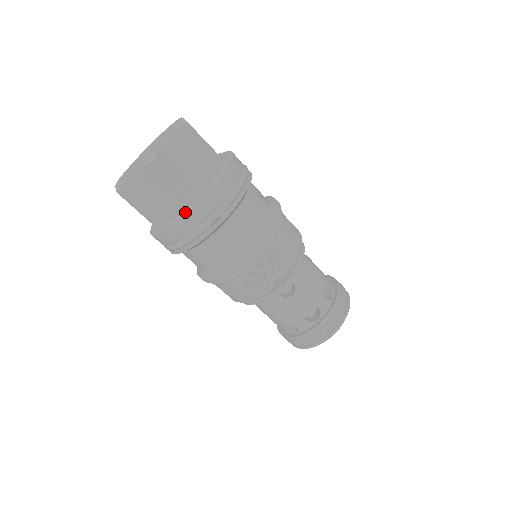
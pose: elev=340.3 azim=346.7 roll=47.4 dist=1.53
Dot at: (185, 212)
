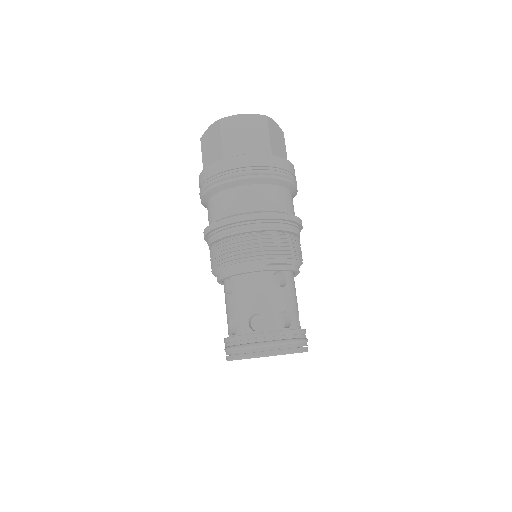
Dot at: (263, 154)
